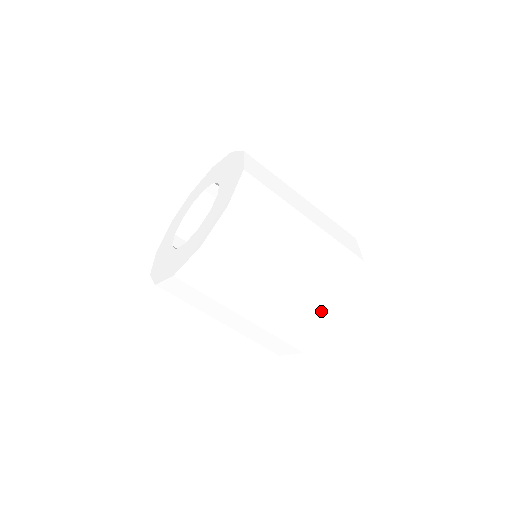
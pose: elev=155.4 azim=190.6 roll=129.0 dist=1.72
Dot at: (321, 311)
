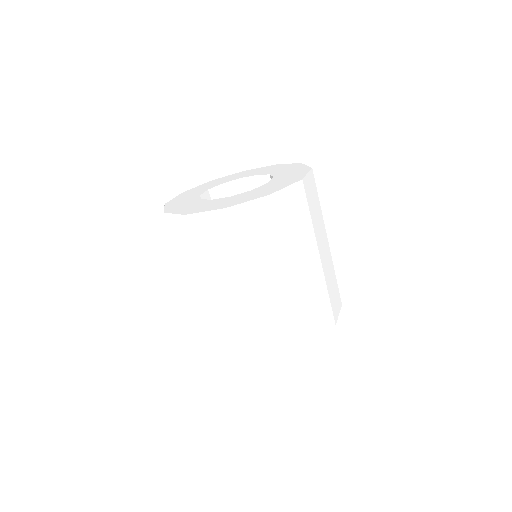
Dot at: (310, 320)
